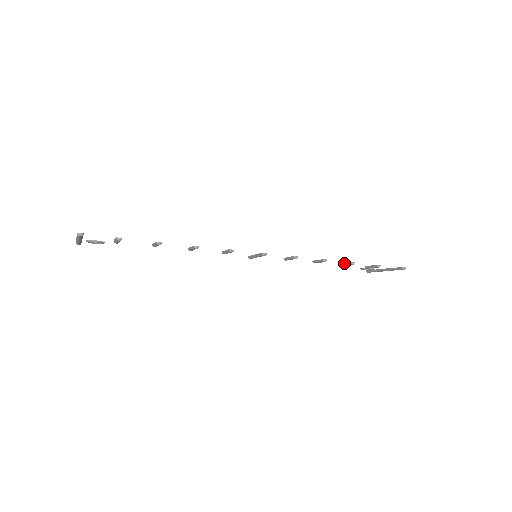
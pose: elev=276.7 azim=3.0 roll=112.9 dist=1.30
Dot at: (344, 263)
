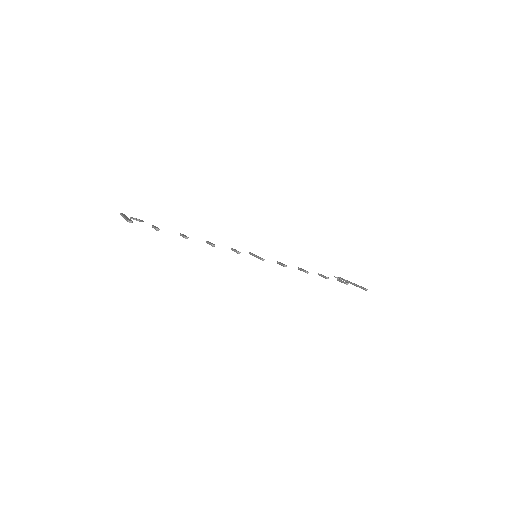
Dot at: (322, 275)
